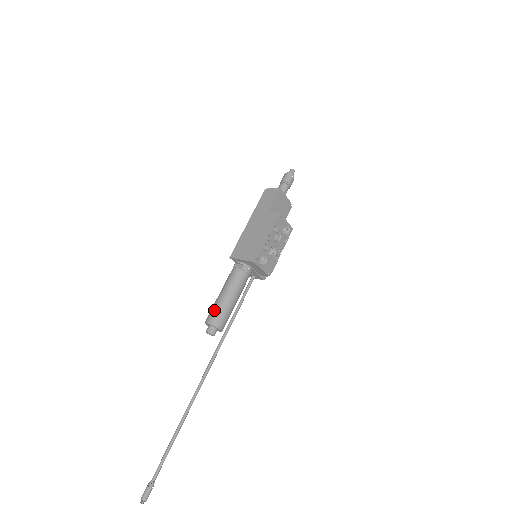
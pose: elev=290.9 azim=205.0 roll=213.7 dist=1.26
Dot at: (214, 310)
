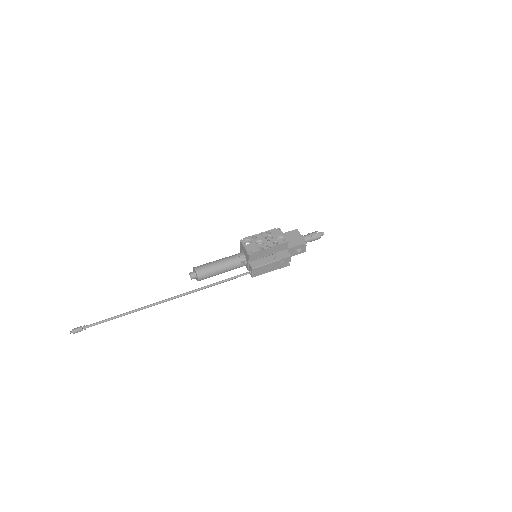
Dot at: occluded
